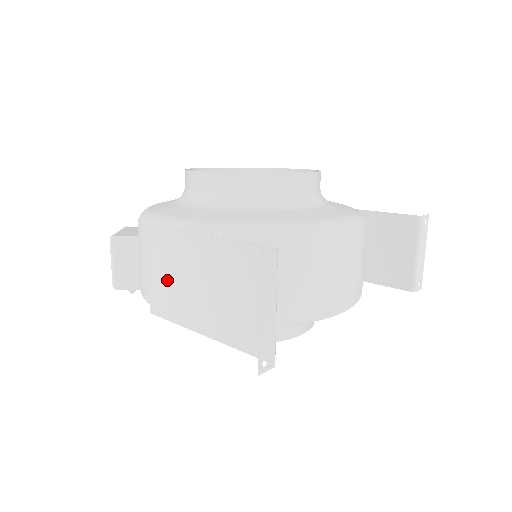
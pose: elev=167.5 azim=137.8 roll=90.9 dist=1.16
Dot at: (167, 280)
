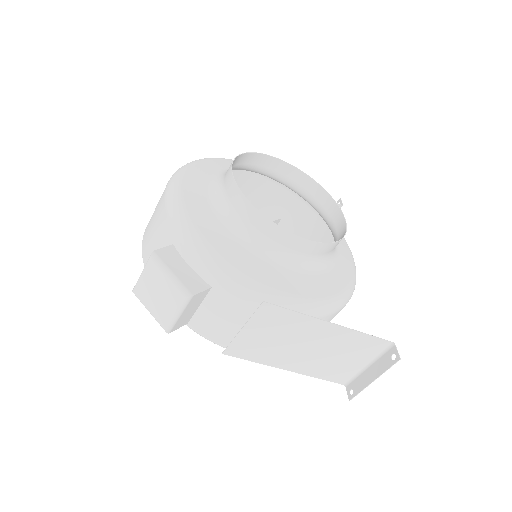
Dot at: (265, 339)
